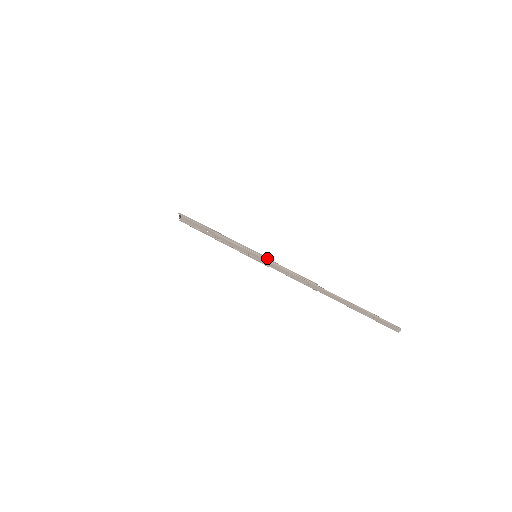
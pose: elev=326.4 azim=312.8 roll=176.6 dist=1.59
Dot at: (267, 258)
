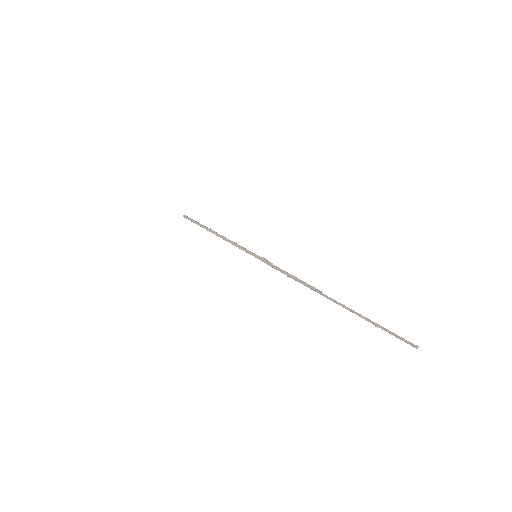
Dot at: (263, 261)
